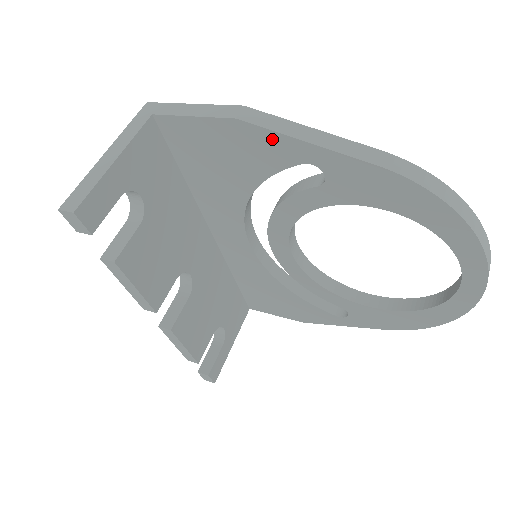
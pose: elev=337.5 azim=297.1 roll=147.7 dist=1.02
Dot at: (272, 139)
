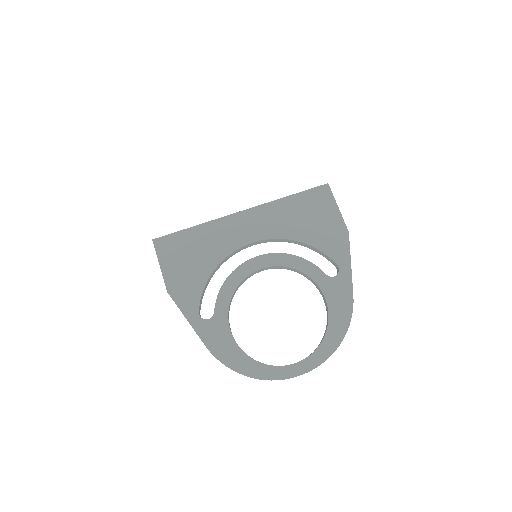
Dot at: occluded
